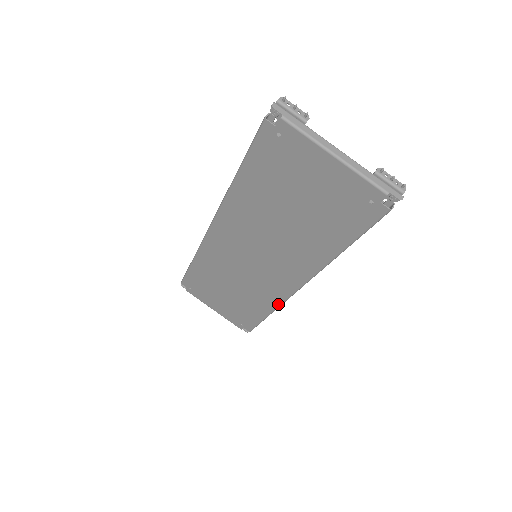
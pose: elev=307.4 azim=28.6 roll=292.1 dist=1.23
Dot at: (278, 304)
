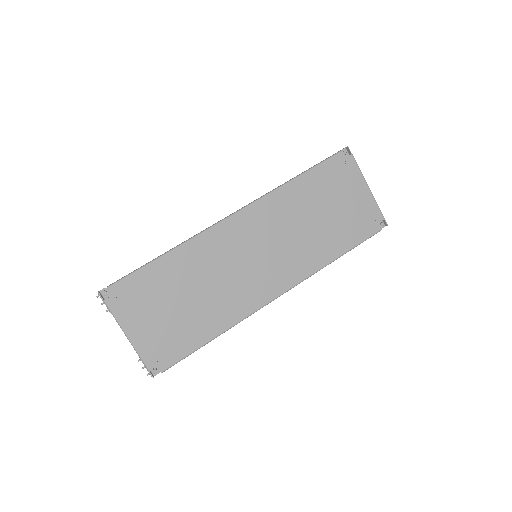
Dot at: (242, 318)
